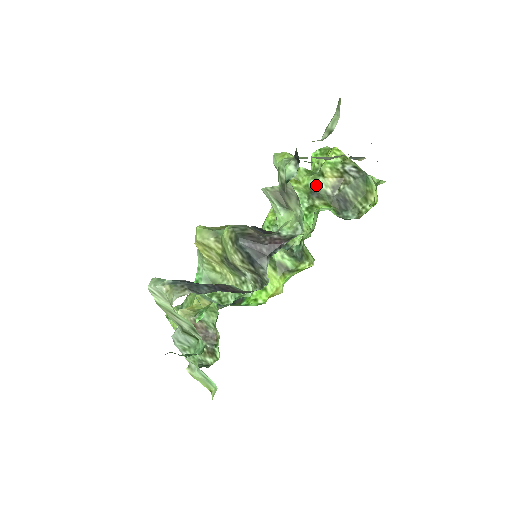
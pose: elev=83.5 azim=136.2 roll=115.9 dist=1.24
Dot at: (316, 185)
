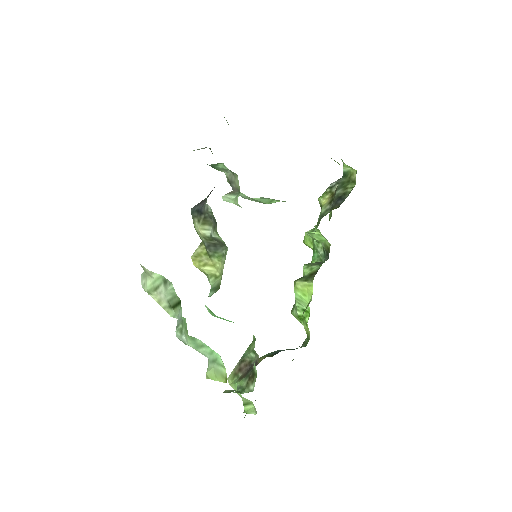
Dot at: (320, 216)
